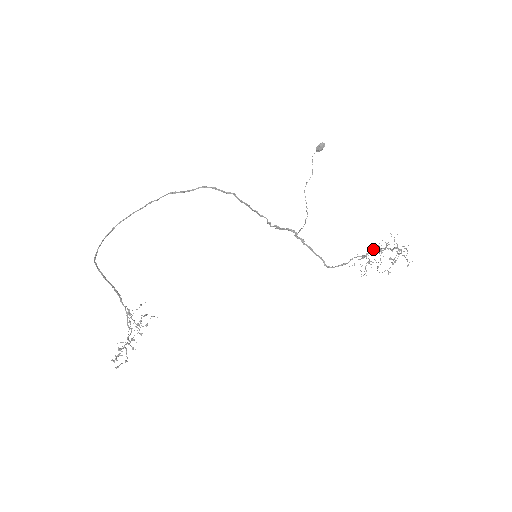
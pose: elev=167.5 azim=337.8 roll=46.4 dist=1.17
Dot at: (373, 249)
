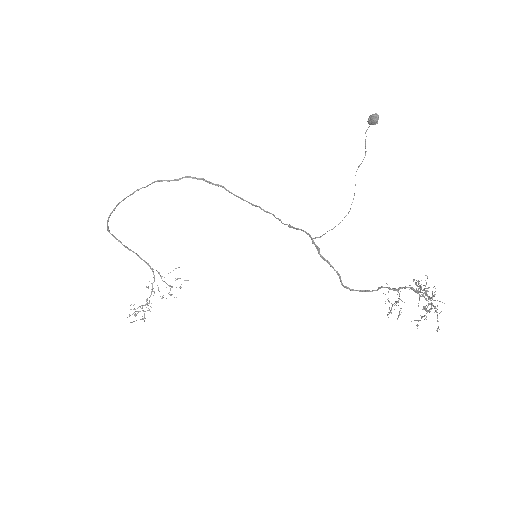
Dot at: (410, 285)
